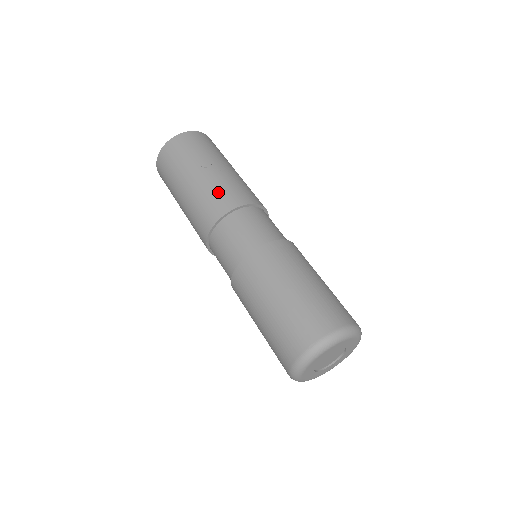
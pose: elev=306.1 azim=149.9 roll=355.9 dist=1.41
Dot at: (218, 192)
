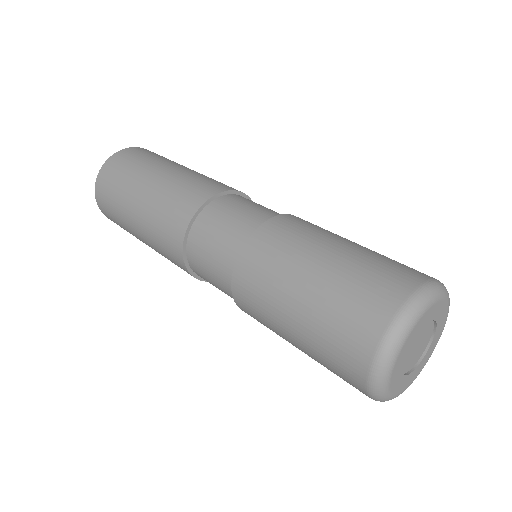
Dot at: occluded
